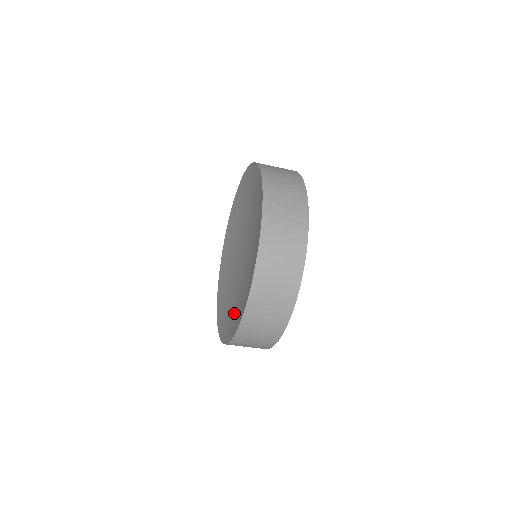
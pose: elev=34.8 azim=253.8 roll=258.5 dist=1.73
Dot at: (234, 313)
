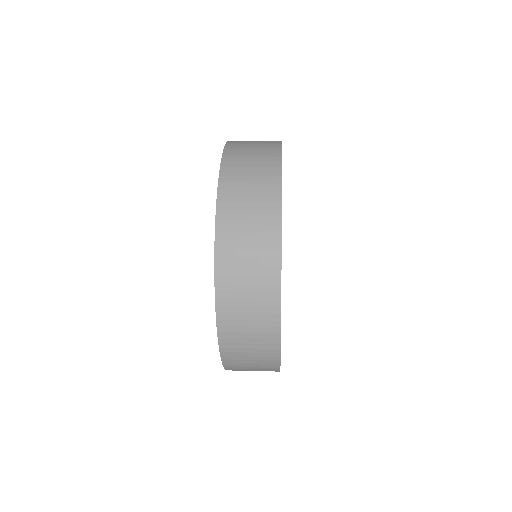
Dot at: occluded
